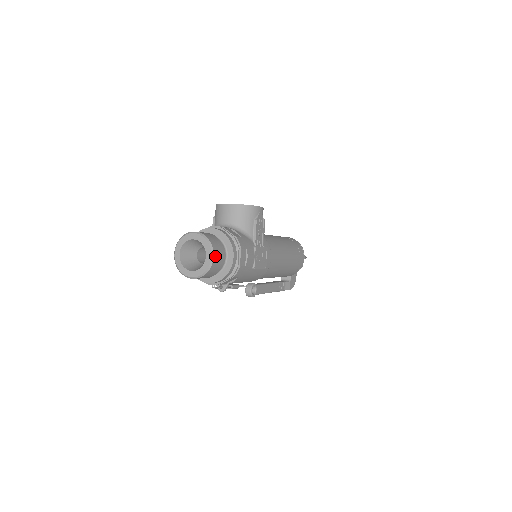
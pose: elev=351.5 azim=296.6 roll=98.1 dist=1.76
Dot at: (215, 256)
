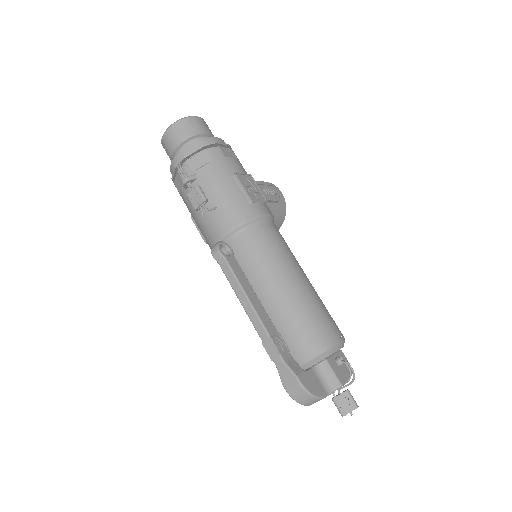
Dot at: (201, 120)
